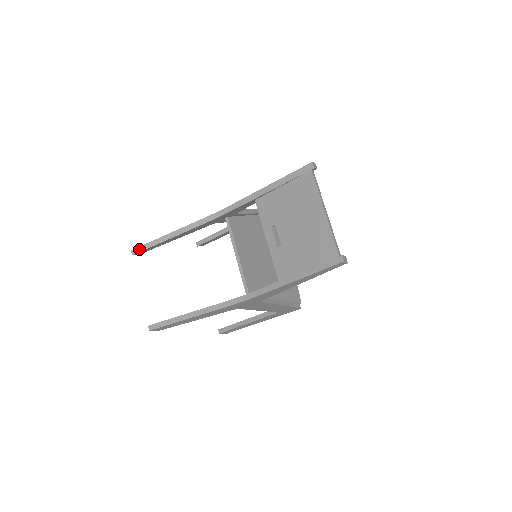
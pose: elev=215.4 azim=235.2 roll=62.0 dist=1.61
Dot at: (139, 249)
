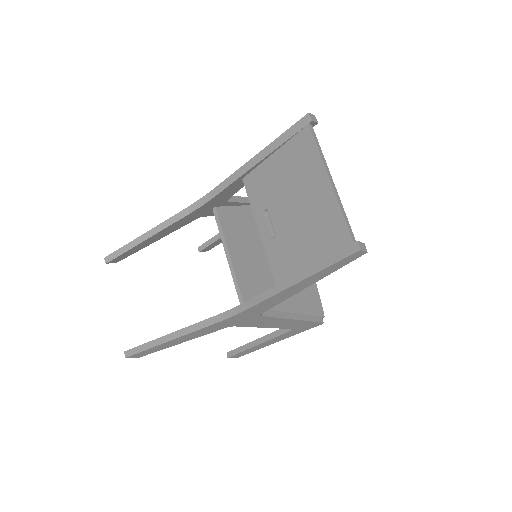
Dot at: (113, 255)
